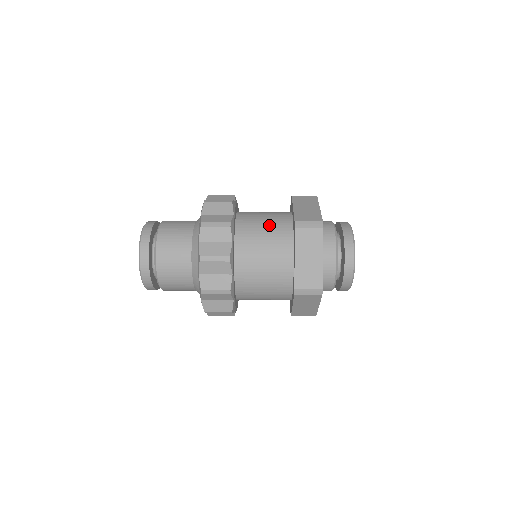
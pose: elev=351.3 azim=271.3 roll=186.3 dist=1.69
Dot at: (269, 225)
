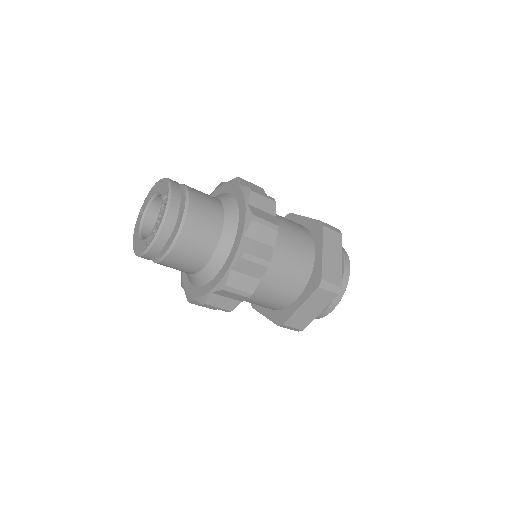
Dot at: occluded
